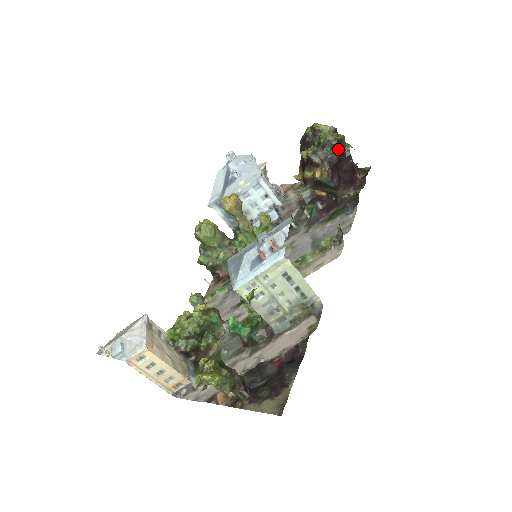
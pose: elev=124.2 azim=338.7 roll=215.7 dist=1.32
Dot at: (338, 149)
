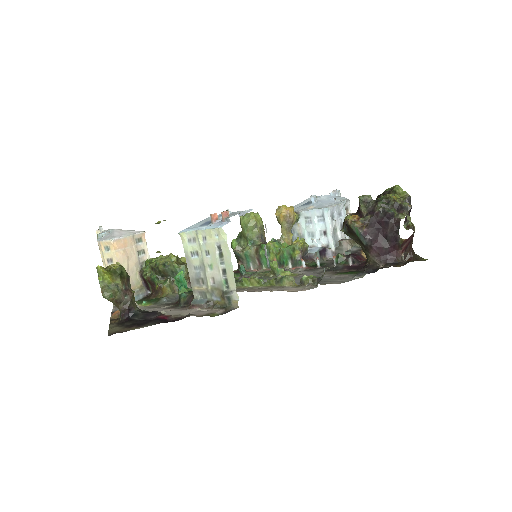
Dot at: (389, 210)
